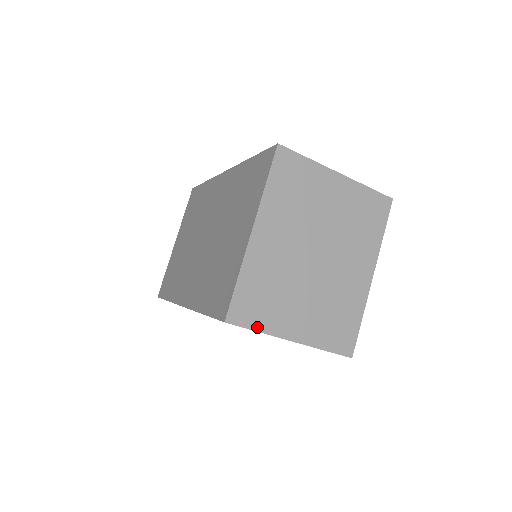
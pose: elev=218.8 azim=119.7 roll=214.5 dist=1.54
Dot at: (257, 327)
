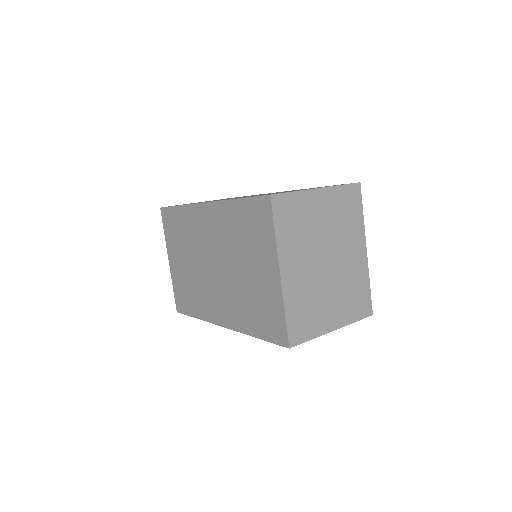
Dot at: (310, 337)
